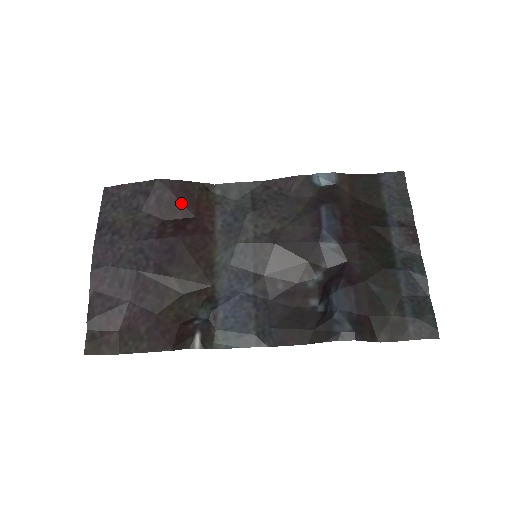
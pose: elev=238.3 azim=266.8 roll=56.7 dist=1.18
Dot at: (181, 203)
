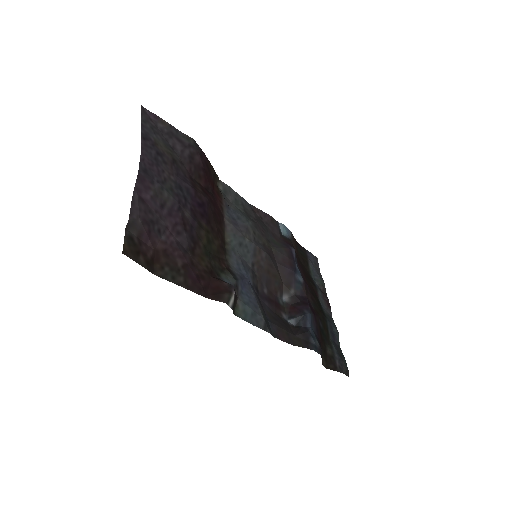
Dot at: (205, 174)
